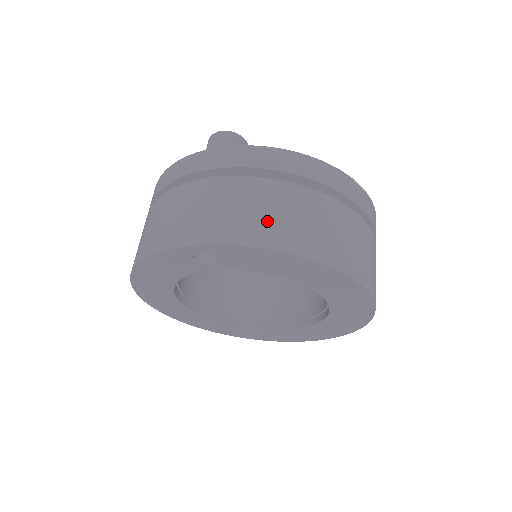
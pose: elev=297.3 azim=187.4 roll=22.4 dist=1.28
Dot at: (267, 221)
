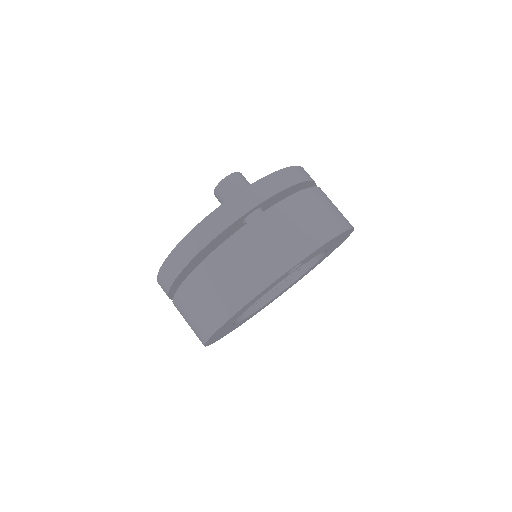
Dot at: (321, 220)
